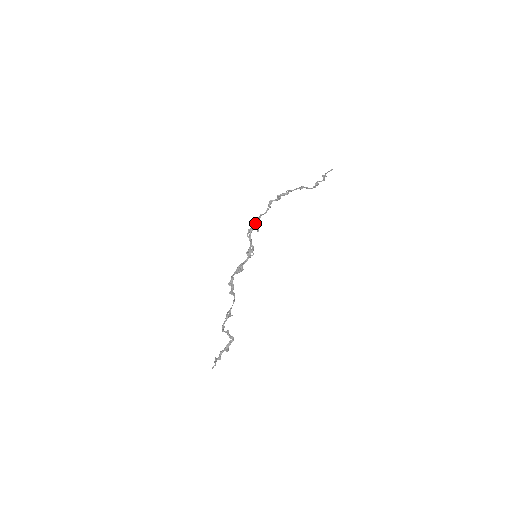
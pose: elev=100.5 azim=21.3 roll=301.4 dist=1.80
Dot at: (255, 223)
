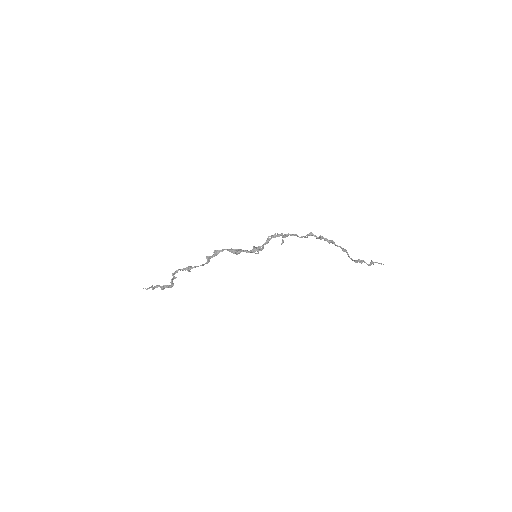
Dot at: (285, 235)
